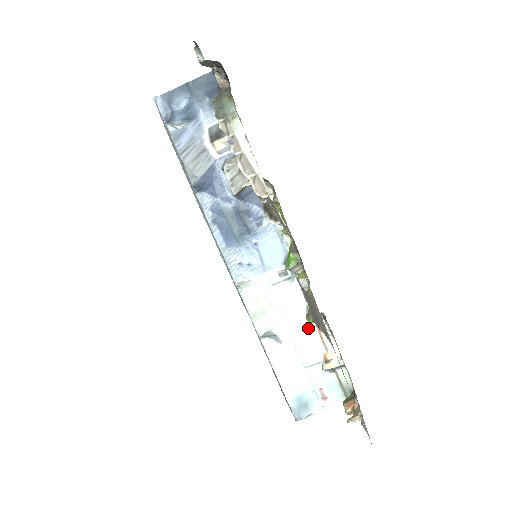
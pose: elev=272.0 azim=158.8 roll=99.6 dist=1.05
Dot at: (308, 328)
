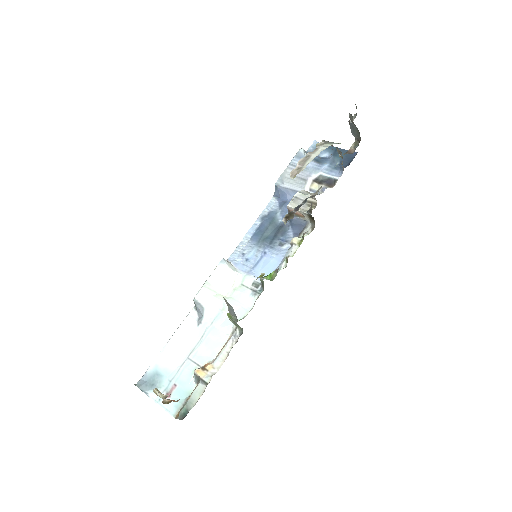
Dot at: (224, 334)
